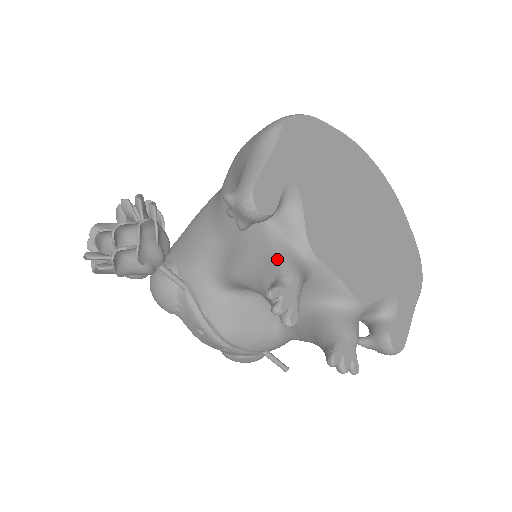
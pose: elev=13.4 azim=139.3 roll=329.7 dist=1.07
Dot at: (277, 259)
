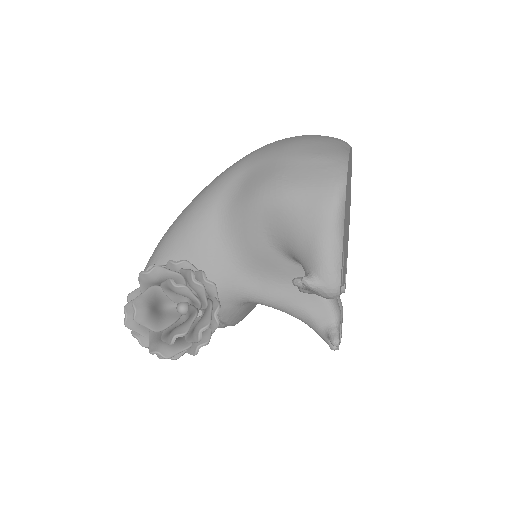
Dot at: (327, 304)
